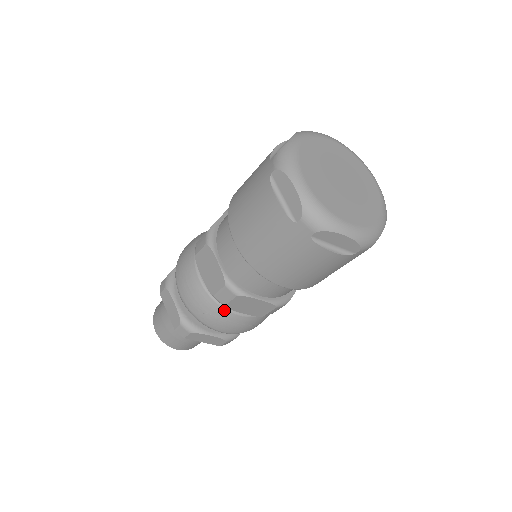
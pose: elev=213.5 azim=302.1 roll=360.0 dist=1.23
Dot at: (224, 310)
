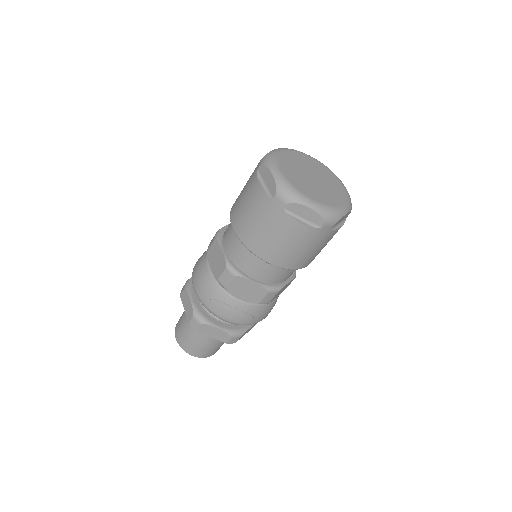
Dot at: (227, 295)
